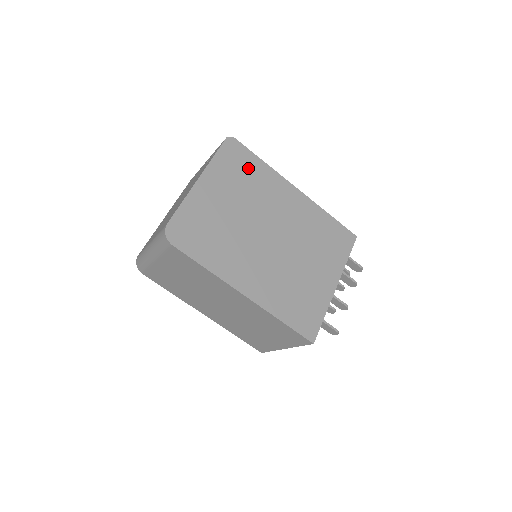
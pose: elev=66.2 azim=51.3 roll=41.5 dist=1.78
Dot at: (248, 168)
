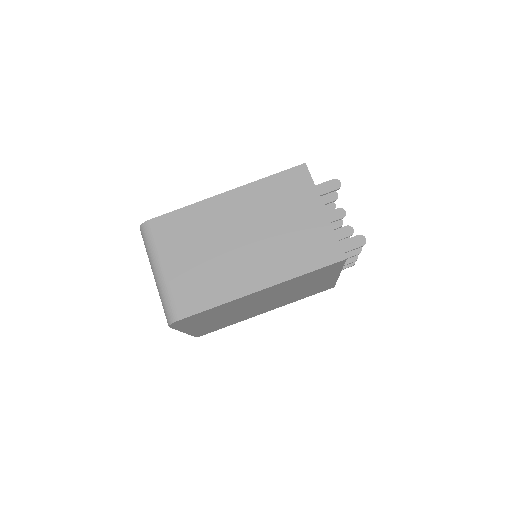
Dot at: occluded
